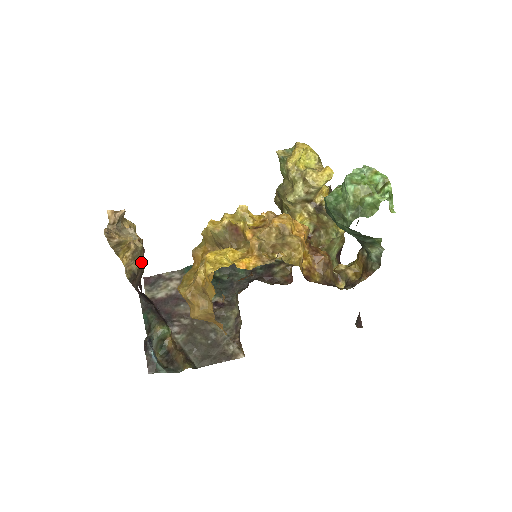
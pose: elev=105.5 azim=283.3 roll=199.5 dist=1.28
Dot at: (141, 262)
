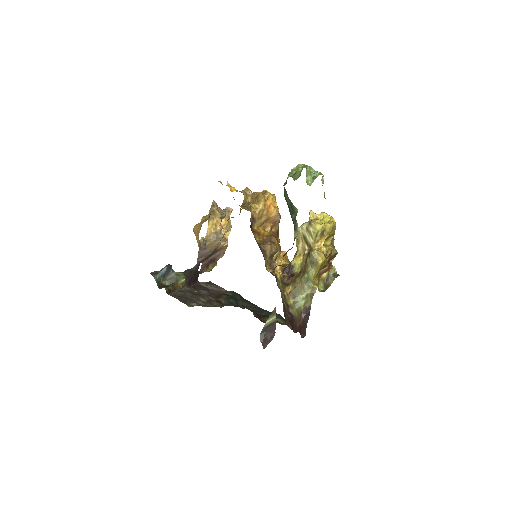
Dot at: (214, 245)
